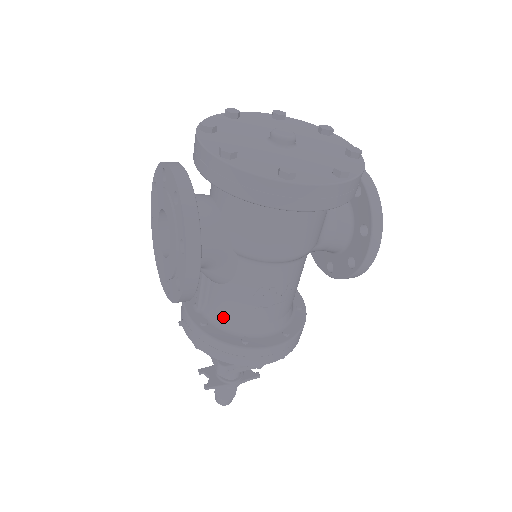
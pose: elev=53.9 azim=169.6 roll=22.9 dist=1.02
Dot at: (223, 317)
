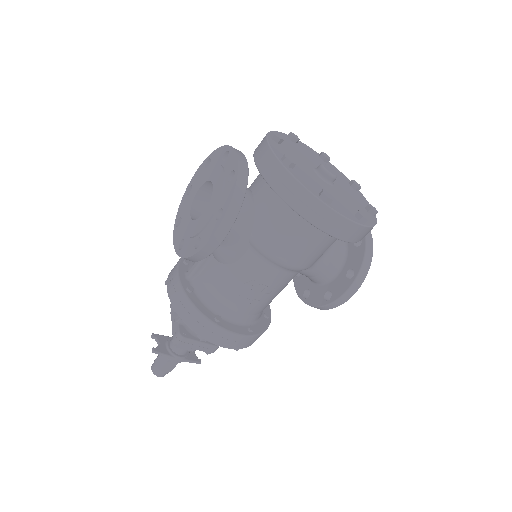
Dot at: (208, 292)
